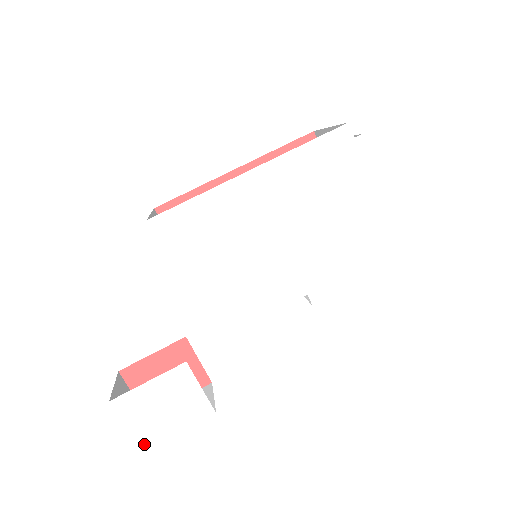
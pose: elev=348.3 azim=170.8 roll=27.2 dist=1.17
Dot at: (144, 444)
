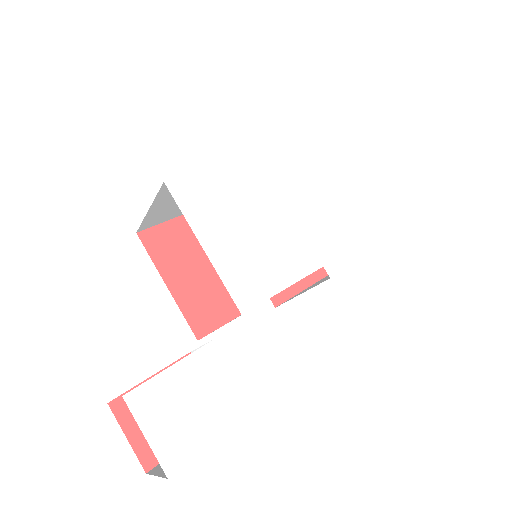
Dot at: (170, 465)
